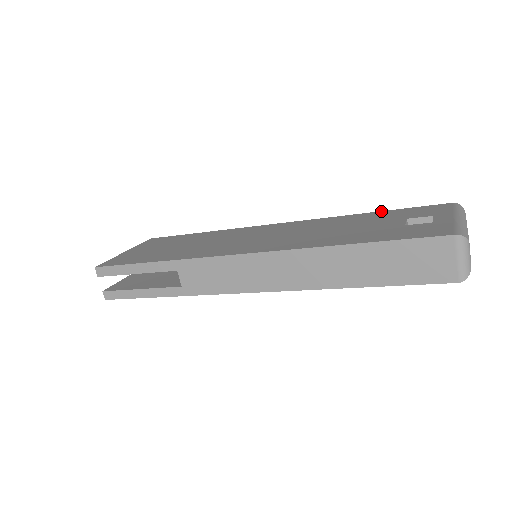
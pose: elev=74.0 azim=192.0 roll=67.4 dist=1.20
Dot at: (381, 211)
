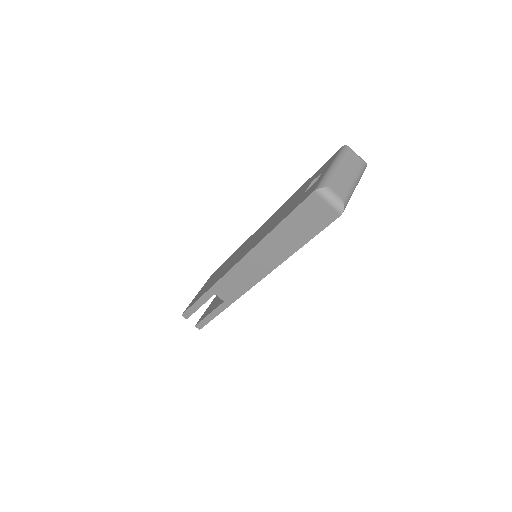
Dot at: (308, 179)
